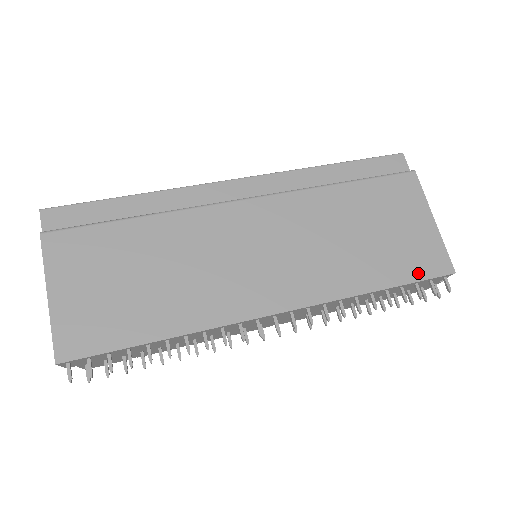
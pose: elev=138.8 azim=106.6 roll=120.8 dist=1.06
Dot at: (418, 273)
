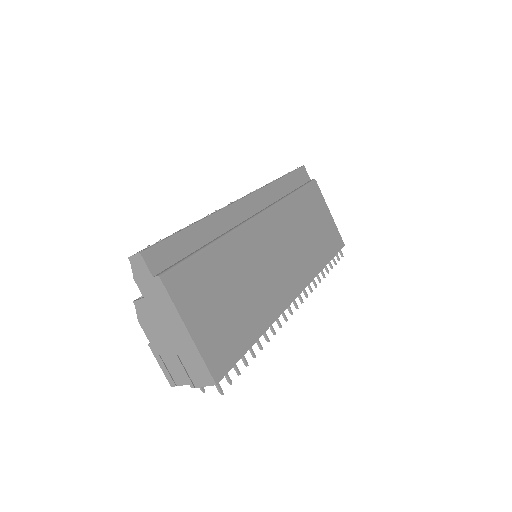
Dot at: (335, 249)
